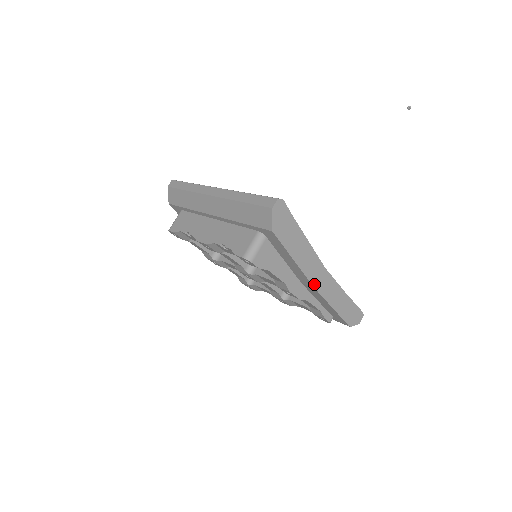
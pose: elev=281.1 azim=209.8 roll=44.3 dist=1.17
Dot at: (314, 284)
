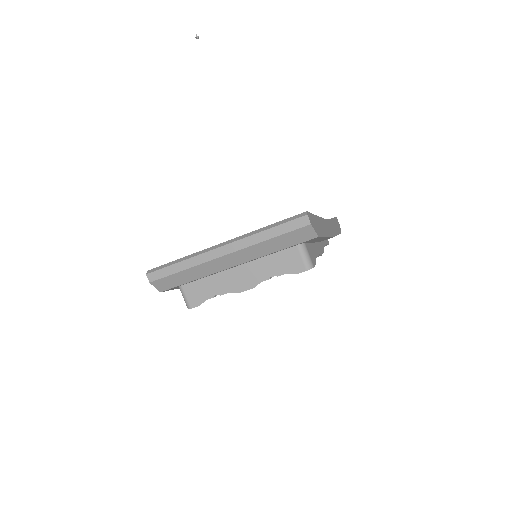
Dot at: (331, 236)
